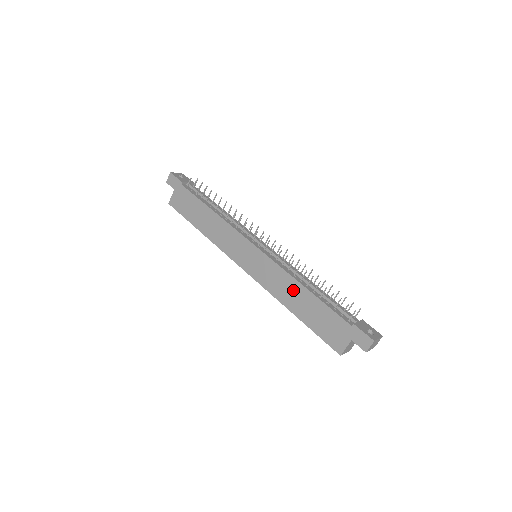
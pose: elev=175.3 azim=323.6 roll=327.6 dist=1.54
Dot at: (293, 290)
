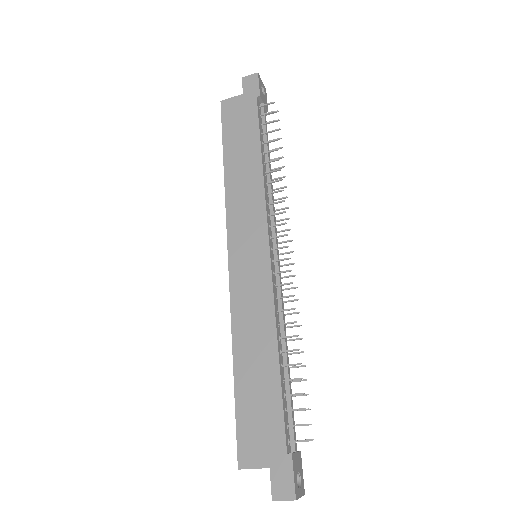
Dot at: (261, 339)
